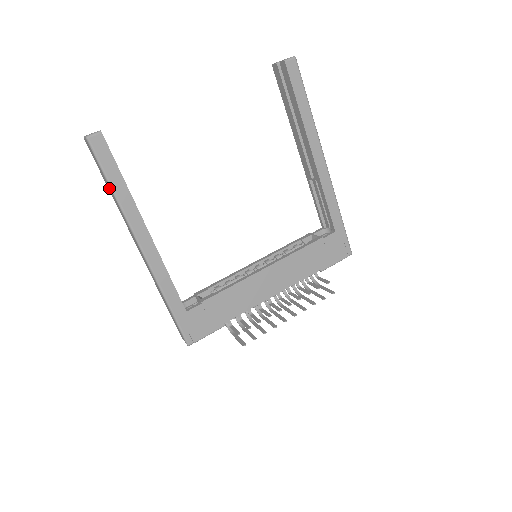
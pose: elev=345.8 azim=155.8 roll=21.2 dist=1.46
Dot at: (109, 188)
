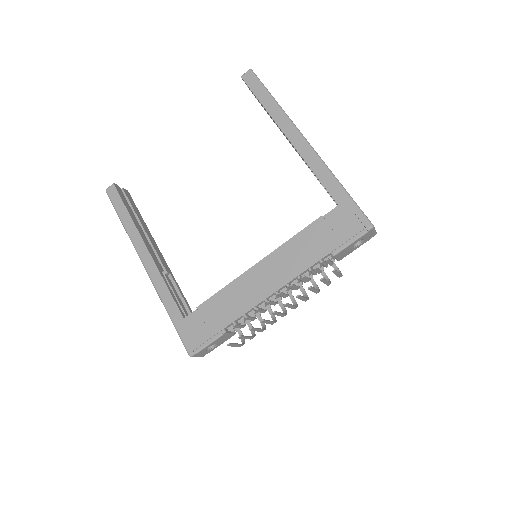
Dot at: occluded
